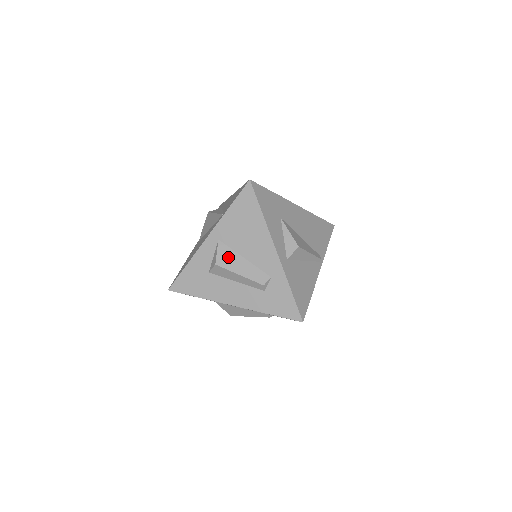
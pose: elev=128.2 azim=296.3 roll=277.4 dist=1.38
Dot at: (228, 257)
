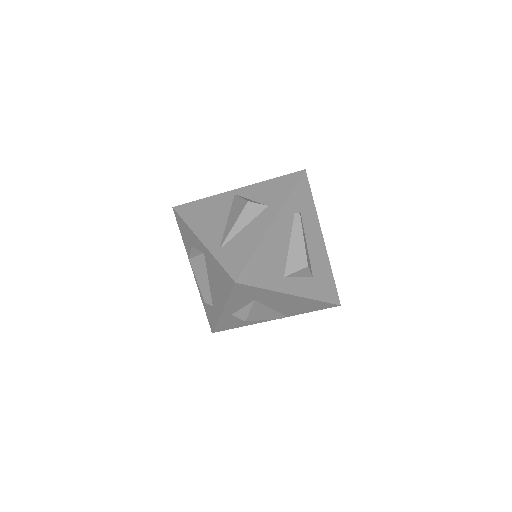
Dot at: (200, 267)
